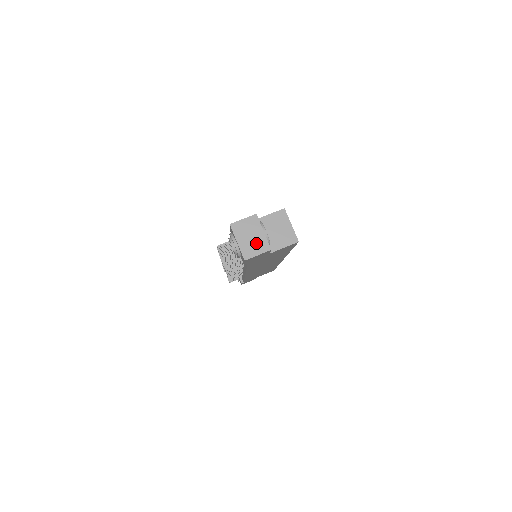
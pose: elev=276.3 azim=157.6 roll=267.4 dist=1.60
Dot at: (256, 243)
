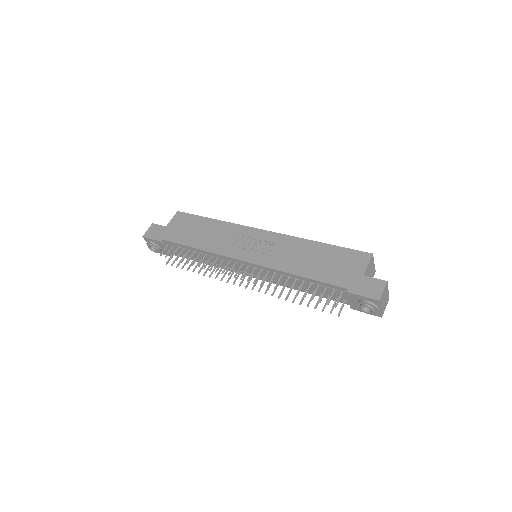
Dot at: (386, 301)
